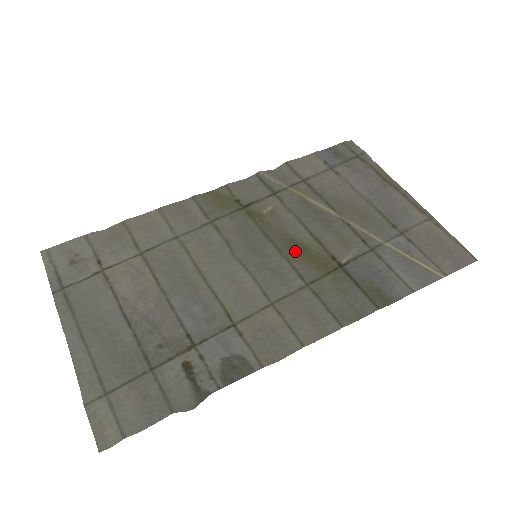
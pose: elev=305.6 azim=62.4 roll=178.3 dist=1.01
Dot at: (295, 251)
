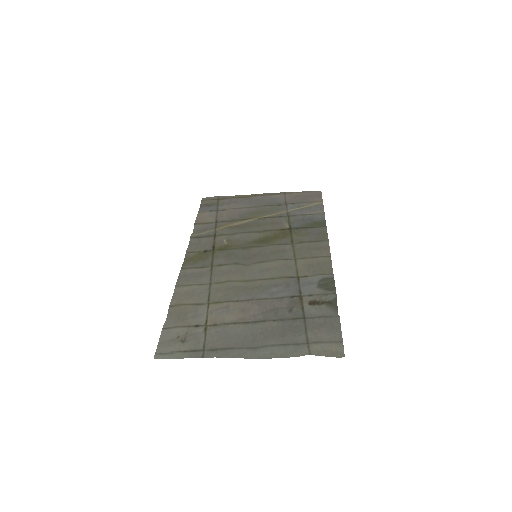
Dot at: (264, 243)
